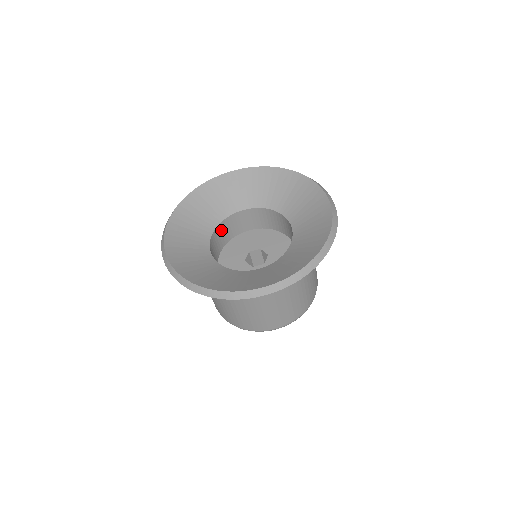
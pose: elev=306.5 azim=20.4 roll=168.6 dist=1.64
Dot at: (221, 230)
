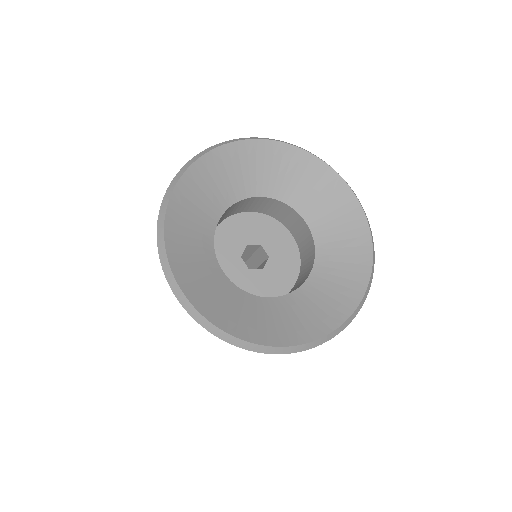
Dot at: occluded
